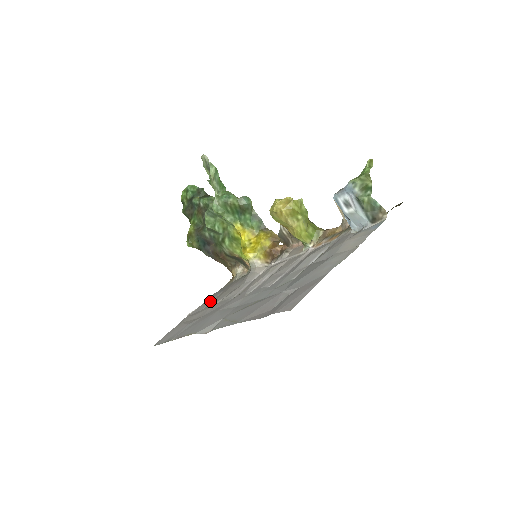
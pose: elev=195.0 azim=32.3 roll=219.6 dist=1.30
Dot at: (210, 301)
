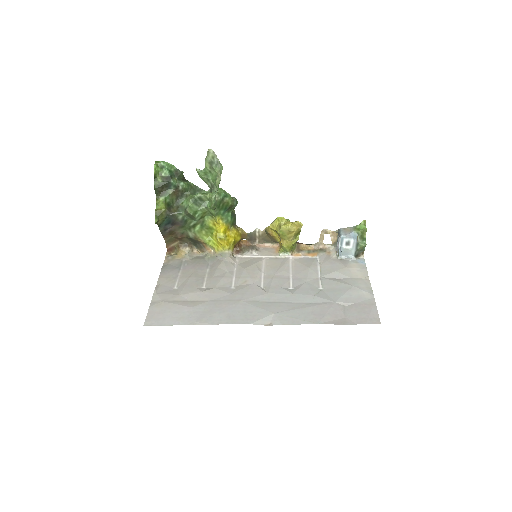
Dot at: (176, 279)
